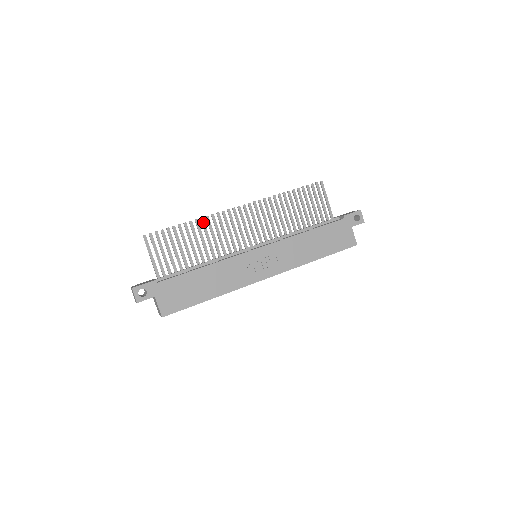
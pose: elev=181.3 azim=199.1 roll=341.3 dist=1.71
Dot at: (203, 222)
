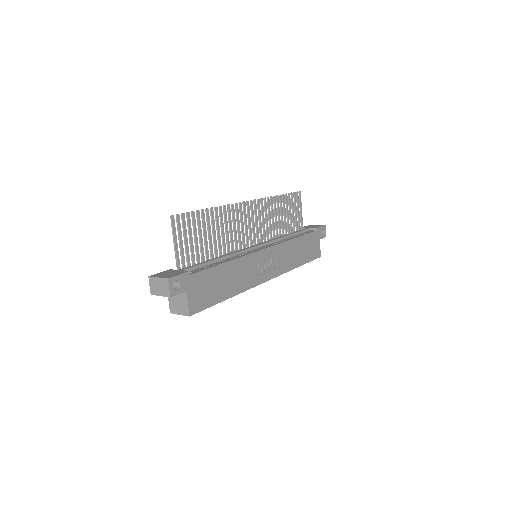
Dot at: (221, 211)
